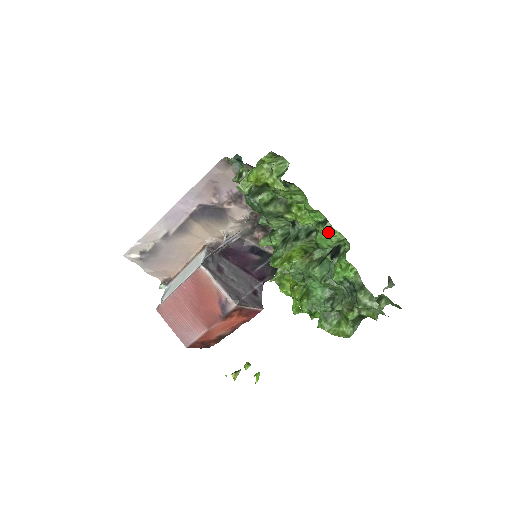
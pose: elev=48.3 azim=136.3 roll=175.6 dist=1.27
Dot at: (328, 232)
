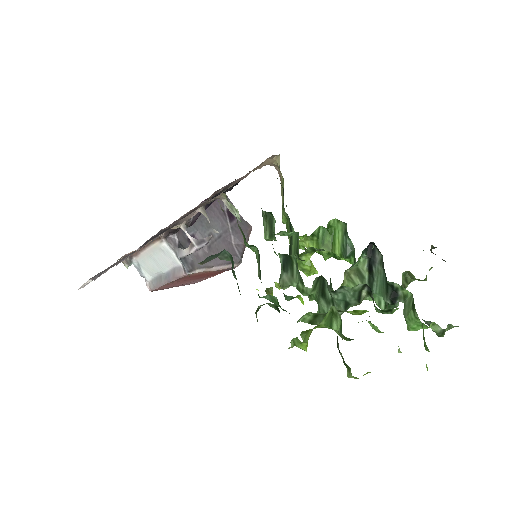
Dot at: (394, 310)
